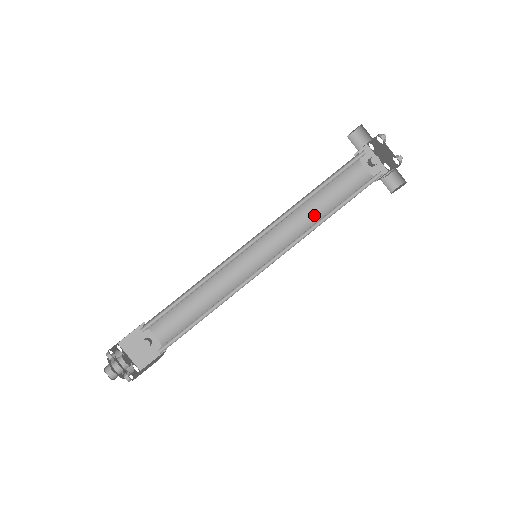
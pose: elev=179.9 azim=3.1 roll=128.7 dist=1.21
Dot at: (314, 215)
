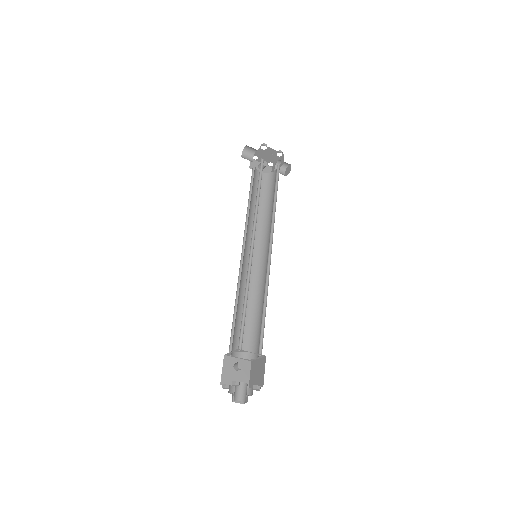
Dot at: (259, 214)
